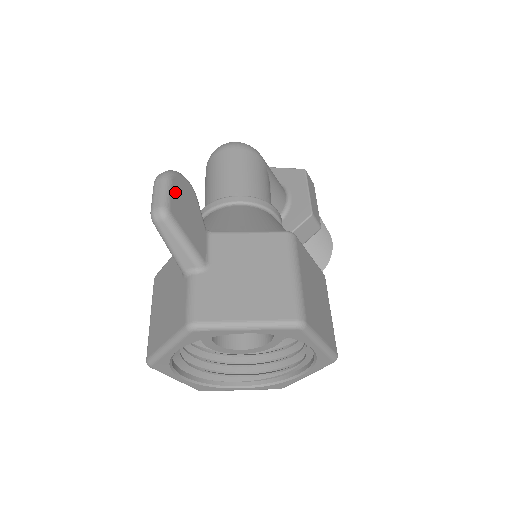
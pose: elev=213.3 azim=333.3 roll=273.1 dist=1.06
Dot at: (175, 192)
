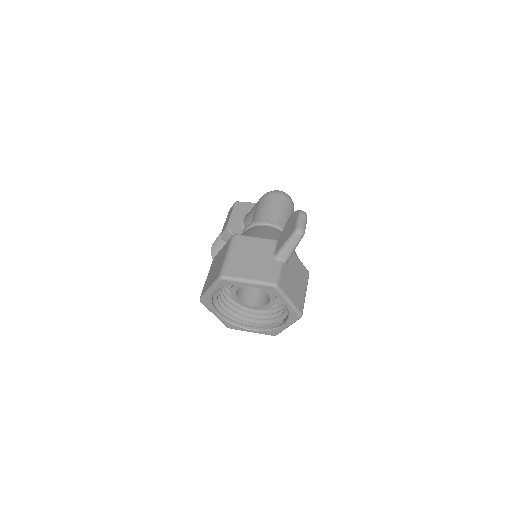
Dot at: occluded
